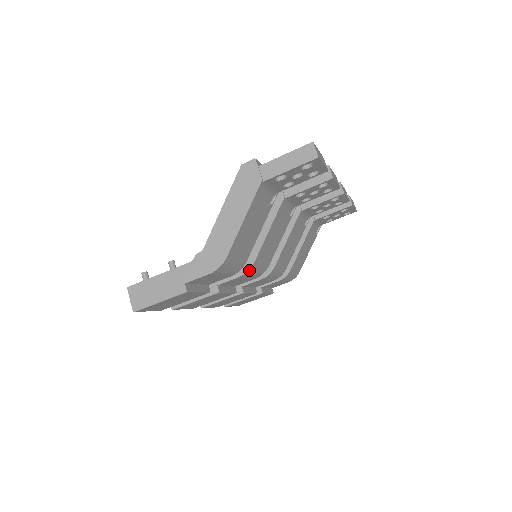
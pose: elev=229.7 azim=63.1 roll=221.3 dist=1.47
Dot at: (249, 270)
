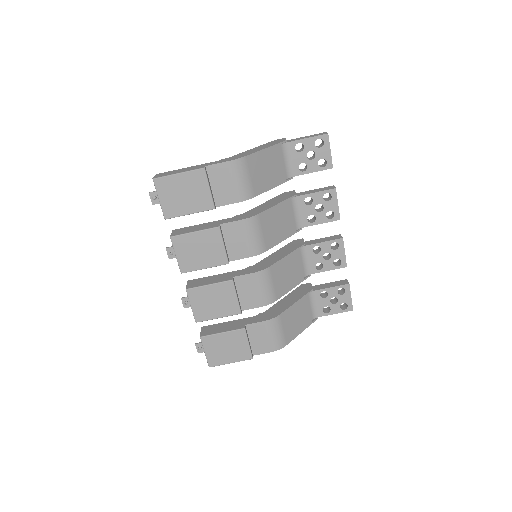
Dot at: (252, 218)
